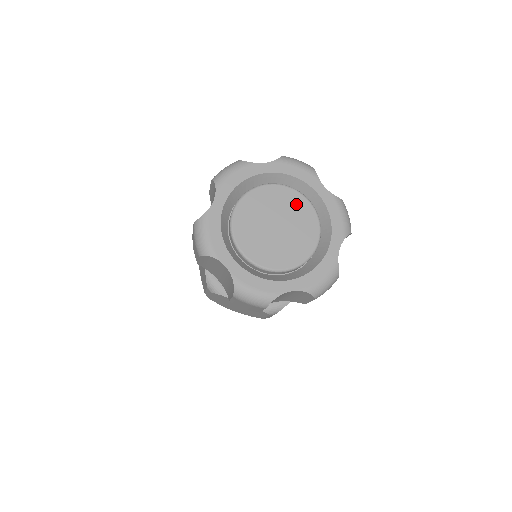
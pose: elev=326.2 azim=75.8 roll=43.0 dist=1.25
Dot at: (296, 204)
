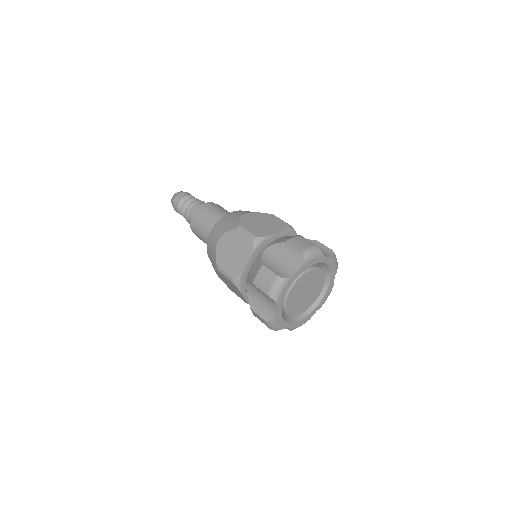
Dot at: (313, 275)
